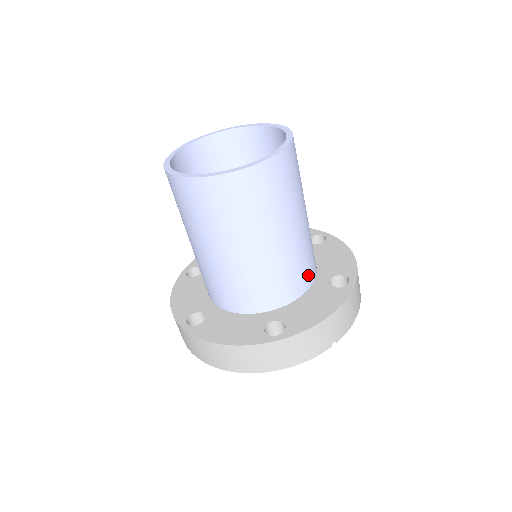
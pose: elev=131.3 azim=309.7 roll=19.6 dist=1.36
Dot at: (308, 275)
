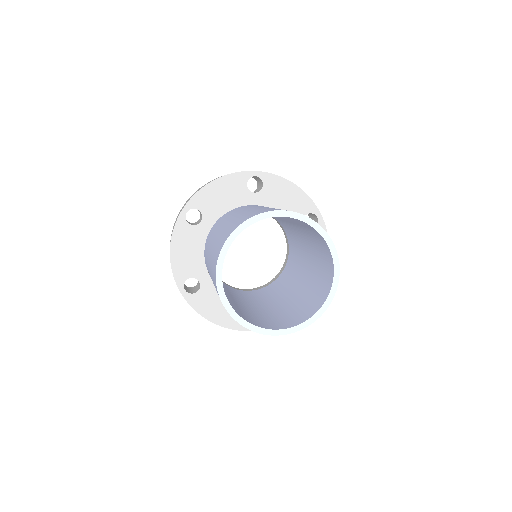
Dot at: occluded
